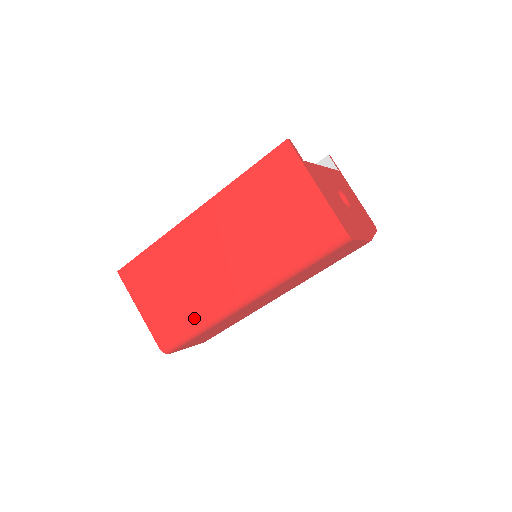
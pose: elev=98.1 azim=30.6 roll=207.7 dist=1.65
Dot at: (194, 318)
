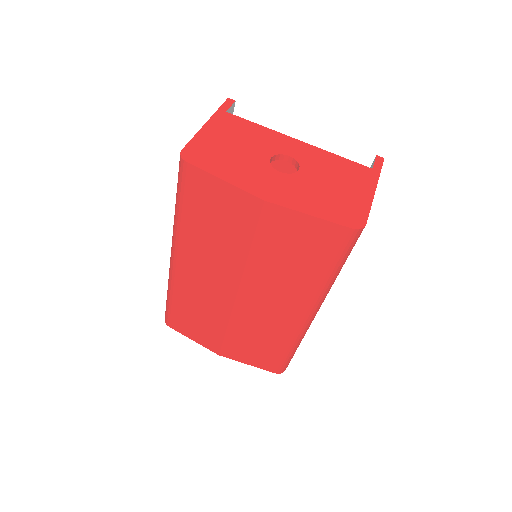
Dot at: occluded
